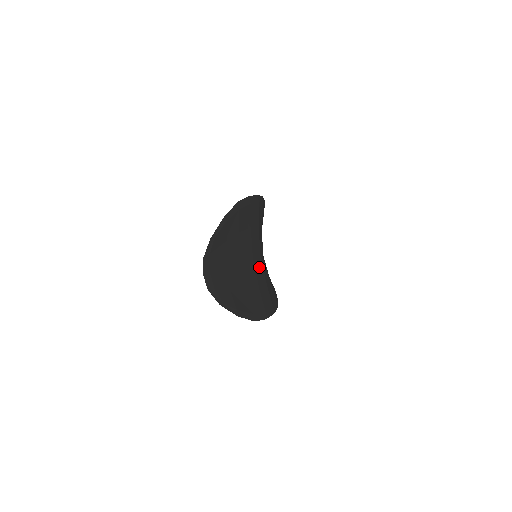
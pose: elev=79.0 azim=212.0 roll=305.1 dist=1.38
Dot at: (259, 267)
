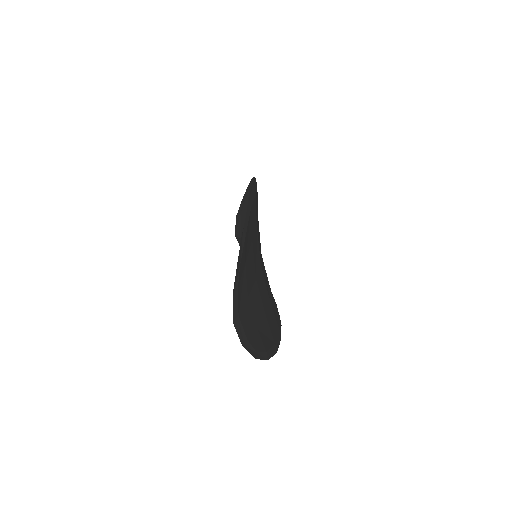
Dot at: (264, 272)
